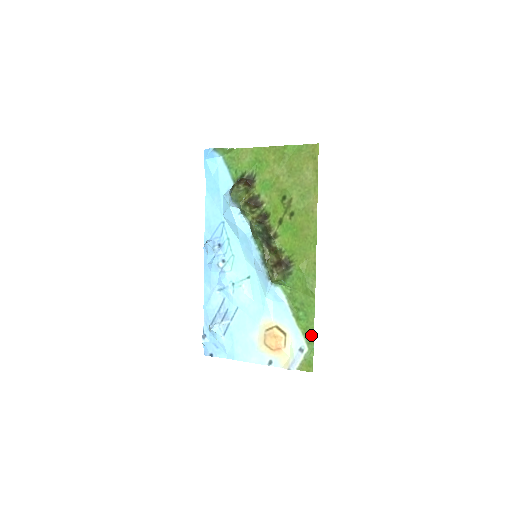
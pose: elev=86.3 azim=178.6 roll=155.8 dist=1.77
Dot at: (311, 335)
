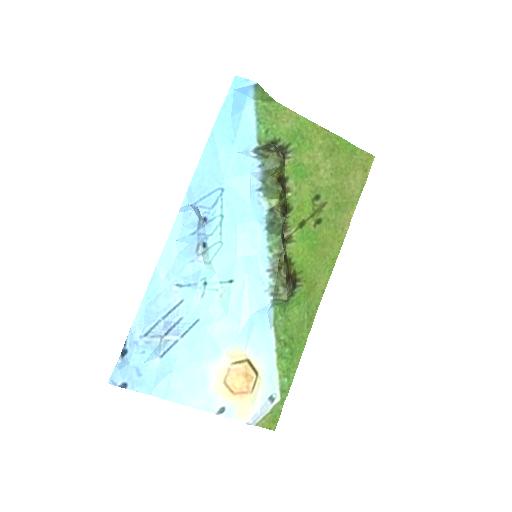
Dot at: (289, 381)
